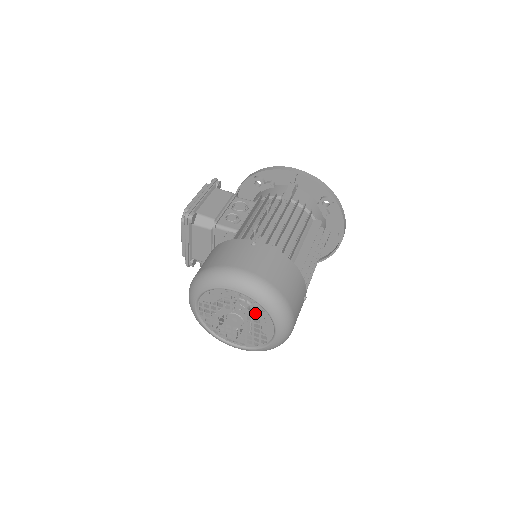
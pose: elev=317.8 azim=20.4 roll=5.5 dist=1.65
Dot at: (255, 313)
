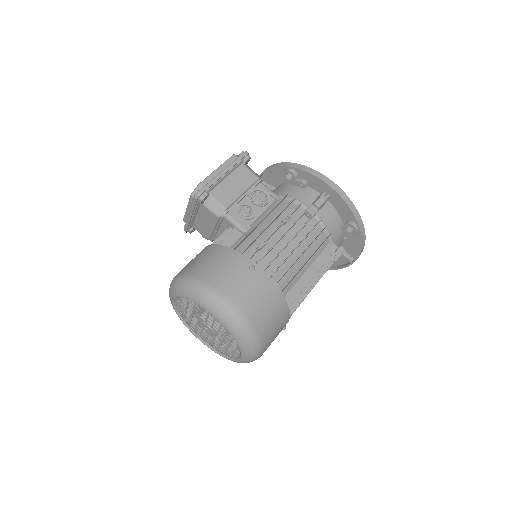
Dot at: (227, 337)
